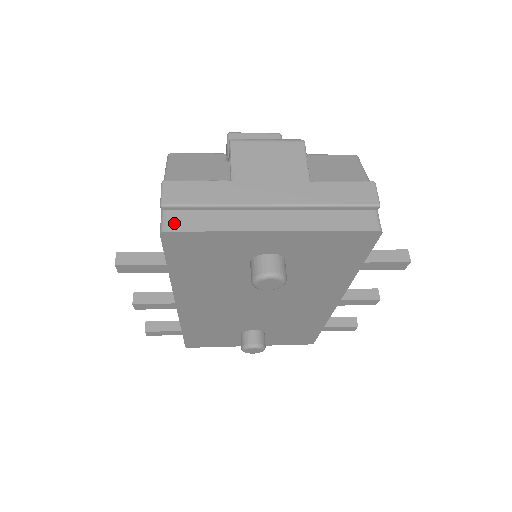
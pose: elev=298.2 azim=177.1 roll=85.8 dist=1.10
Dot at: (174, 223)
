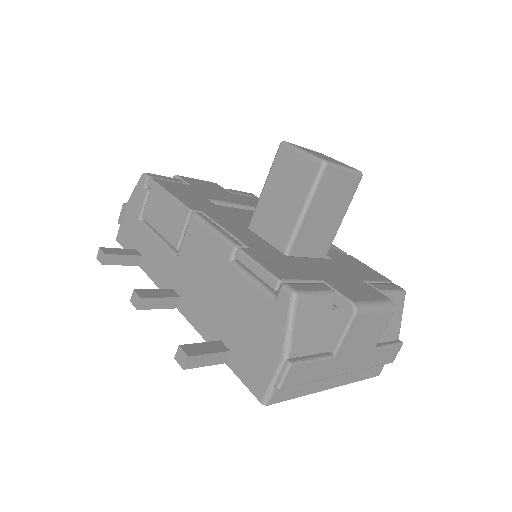
Dot at: (277, 397)
